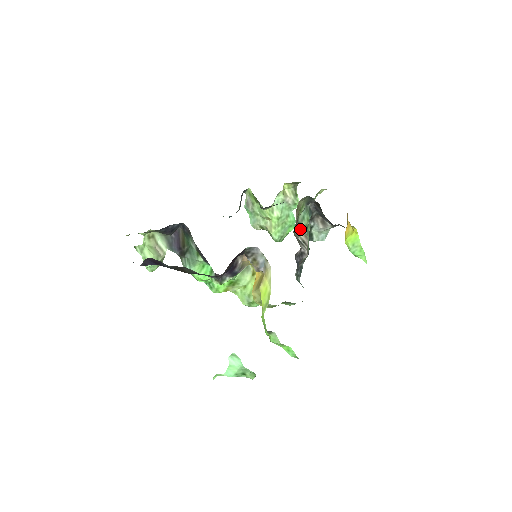
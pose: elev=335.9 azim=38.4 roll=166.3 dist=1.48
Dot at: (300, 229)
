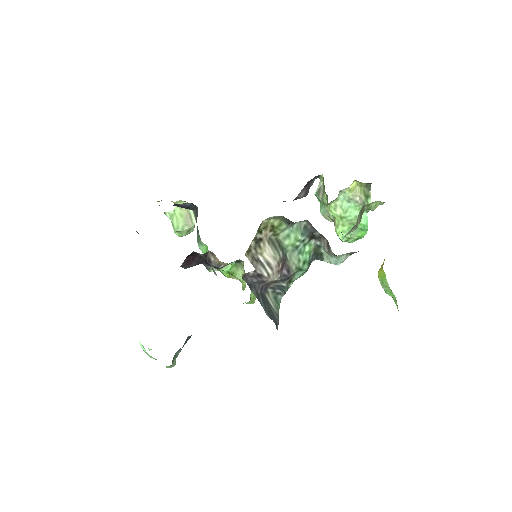
Dot at: (269, 248)
